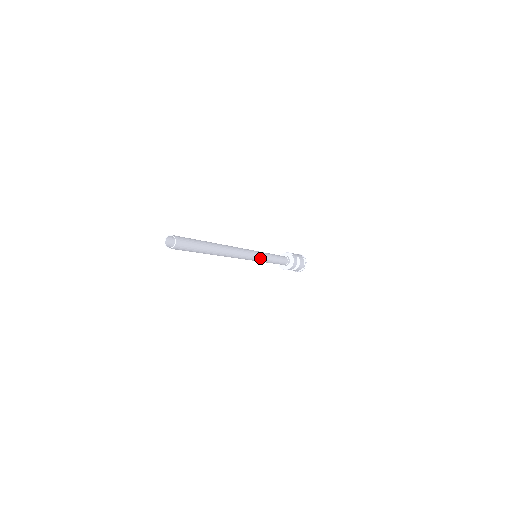
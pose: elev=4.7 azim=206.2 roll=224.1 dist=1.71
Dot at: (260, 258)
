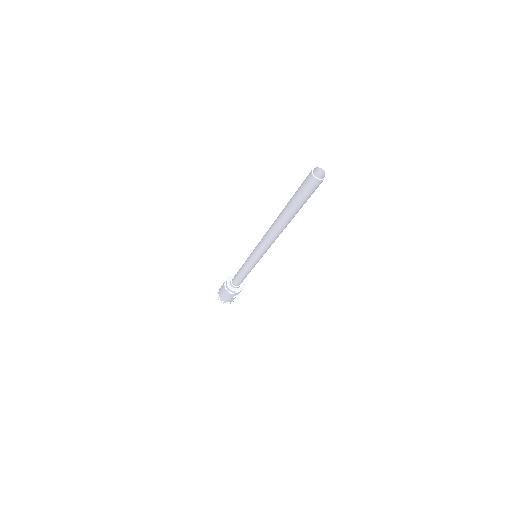
Dot at: occluded
